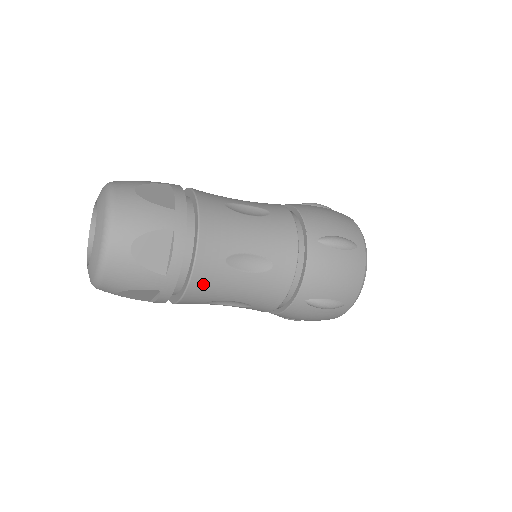
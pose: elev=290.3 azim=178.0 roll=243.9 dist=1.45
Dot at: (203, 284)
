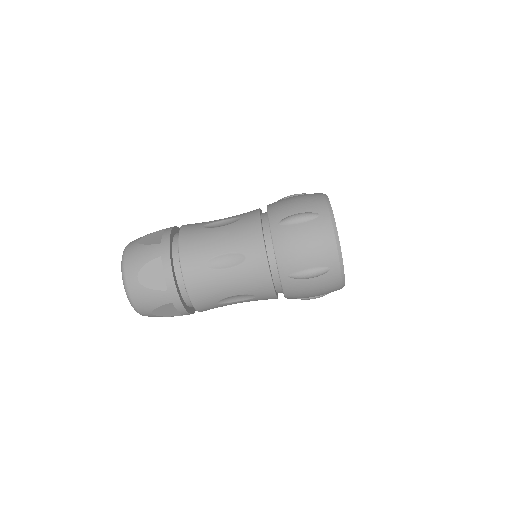
Dot at: (198, 289)
